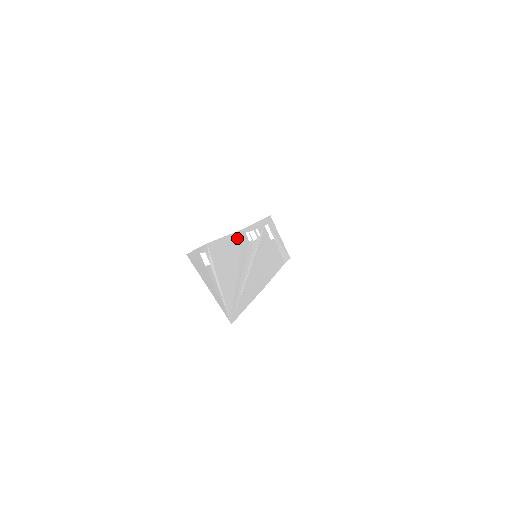
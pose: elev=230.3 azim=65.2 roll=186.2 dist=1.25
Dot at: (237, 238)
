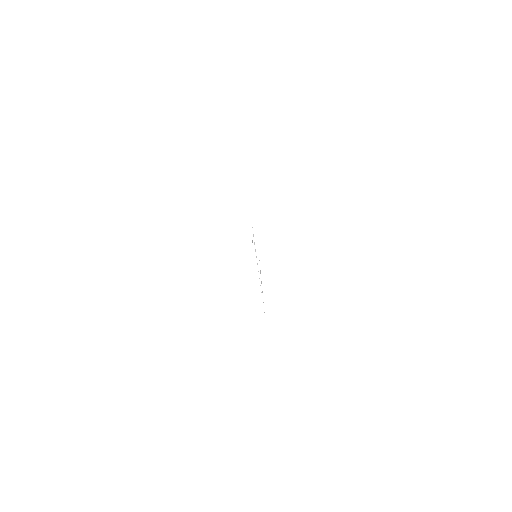
Dot at: occluded
